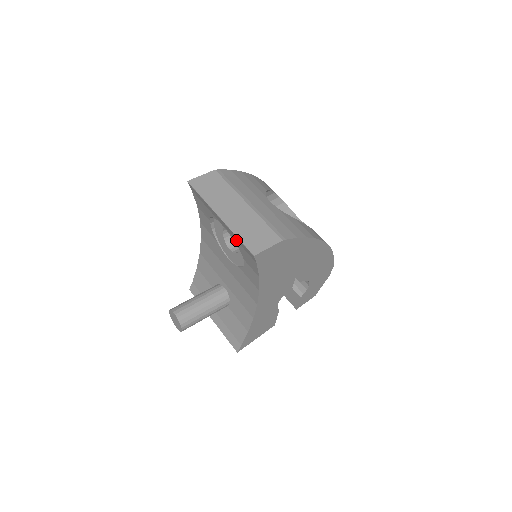
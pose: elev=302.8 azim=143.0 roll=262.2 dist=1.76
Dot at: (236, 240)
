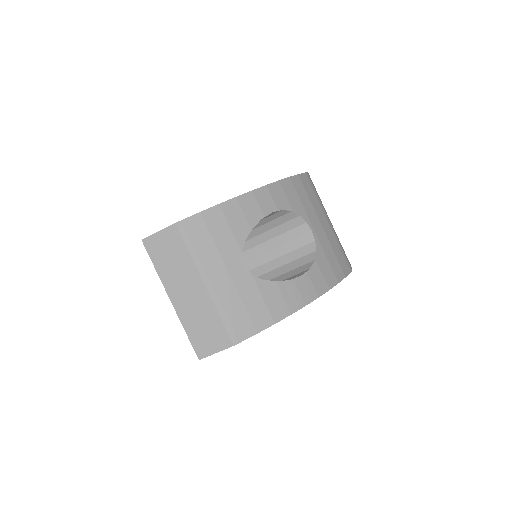
Dot at: occluded
